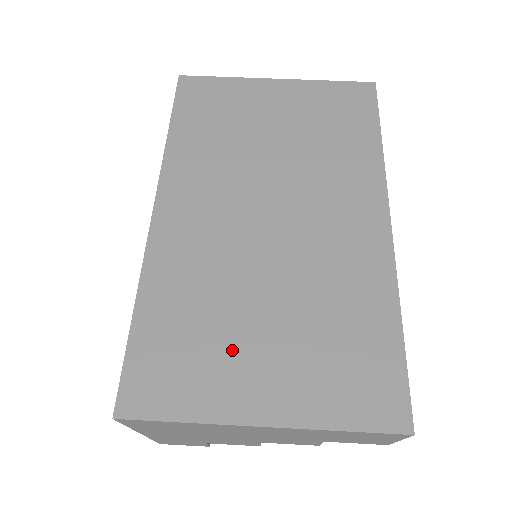
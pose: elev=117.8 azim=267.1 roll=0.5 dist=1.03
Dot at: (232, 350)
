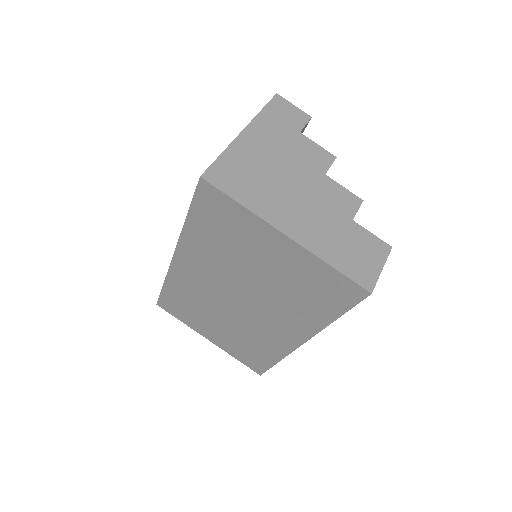
Dot at: (203, 321)
